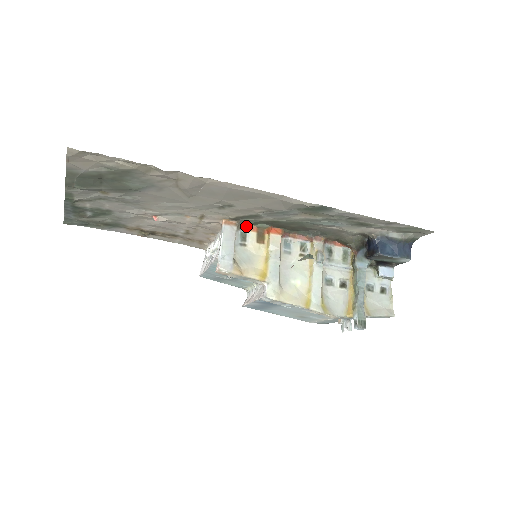
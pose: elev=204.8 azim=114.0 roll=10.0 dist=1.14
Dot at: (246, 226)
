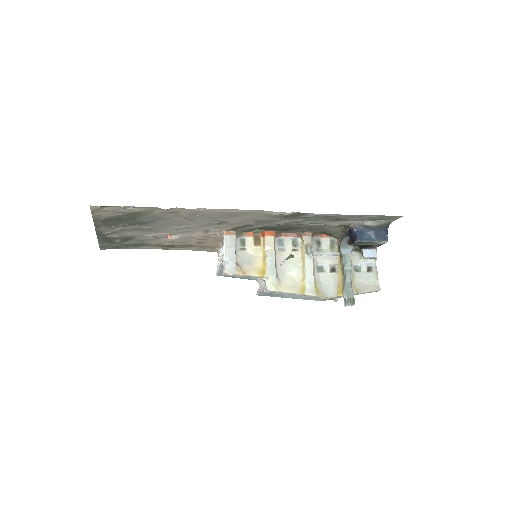
Dot at: (244, 233)
